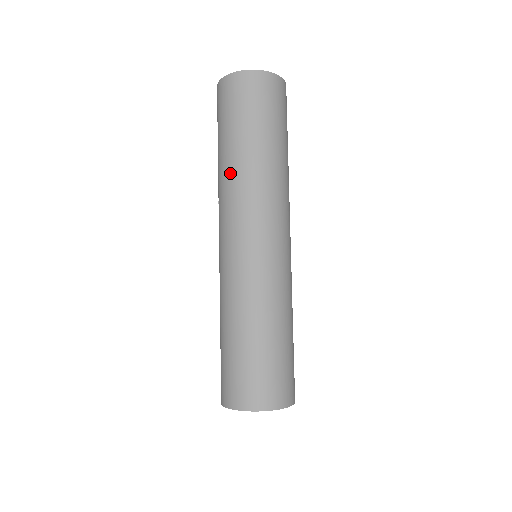
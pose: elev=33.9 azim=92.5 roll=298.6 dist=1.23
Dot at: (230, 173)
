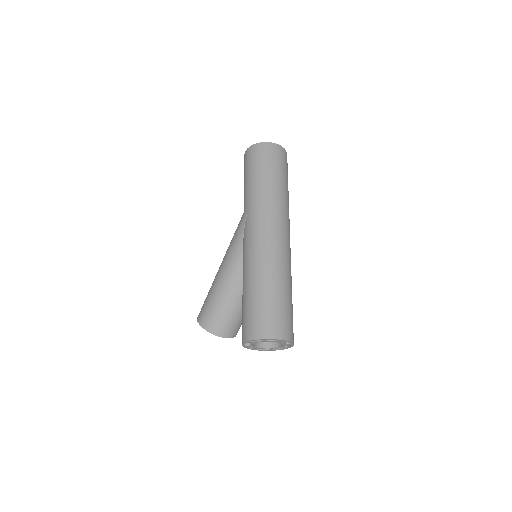
Dot at: (266, 195)
